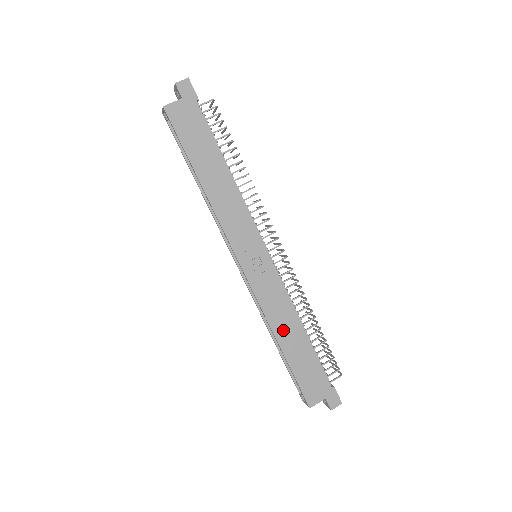
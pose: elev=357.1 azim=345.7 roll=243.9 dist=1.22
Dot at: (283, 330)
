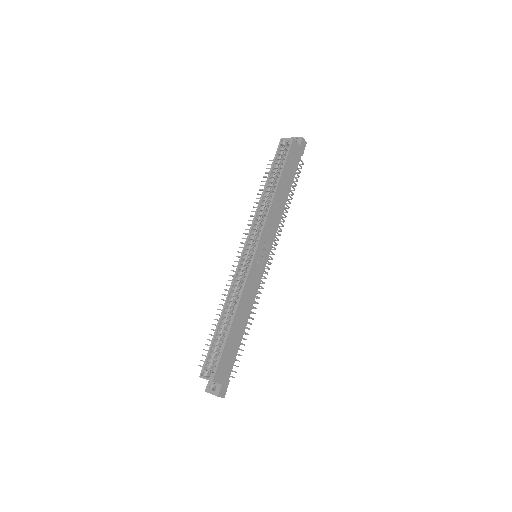
Dot at: (241, 312)
